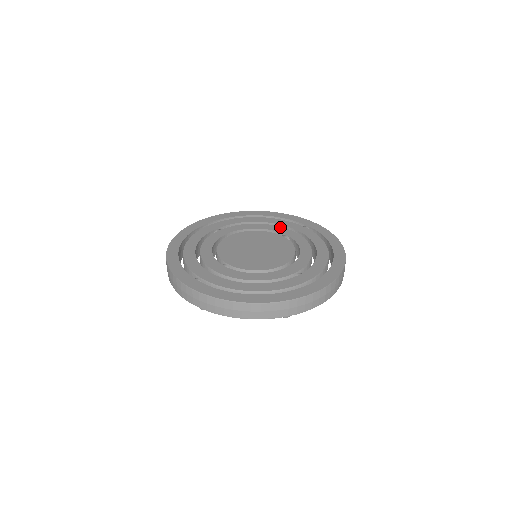
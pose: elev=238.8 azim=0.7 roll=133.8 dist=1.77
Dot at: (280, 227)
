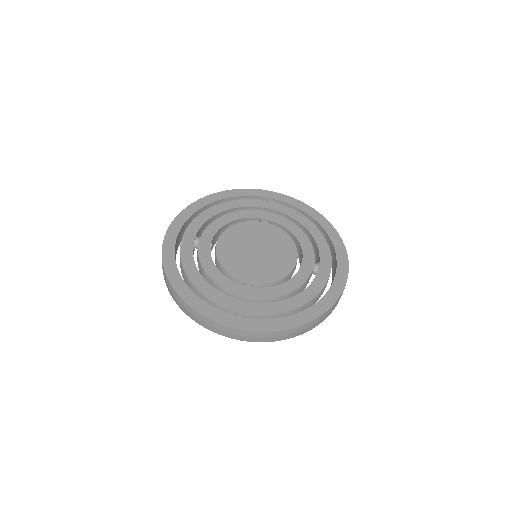
Dot at: (251, 211)
